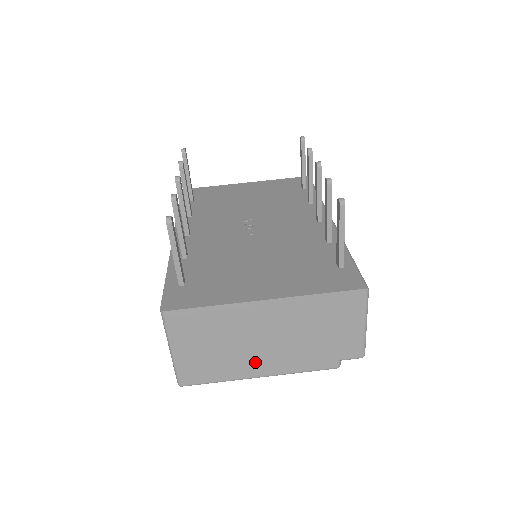
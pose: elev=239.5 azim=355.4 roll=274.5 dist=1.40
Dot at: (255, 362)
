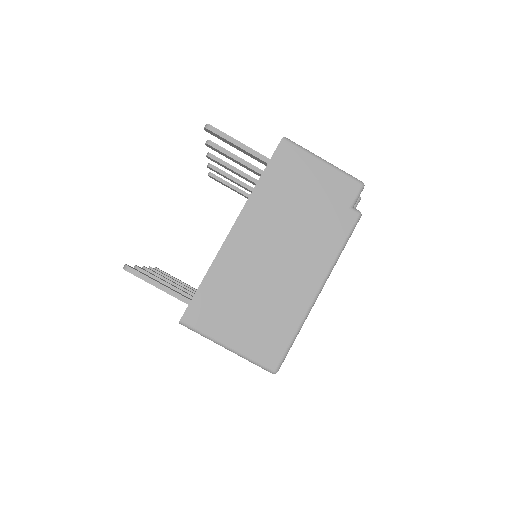
Dot at: (296, 283)
